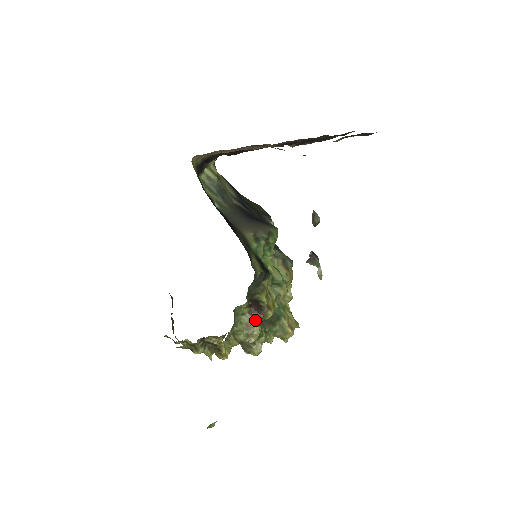
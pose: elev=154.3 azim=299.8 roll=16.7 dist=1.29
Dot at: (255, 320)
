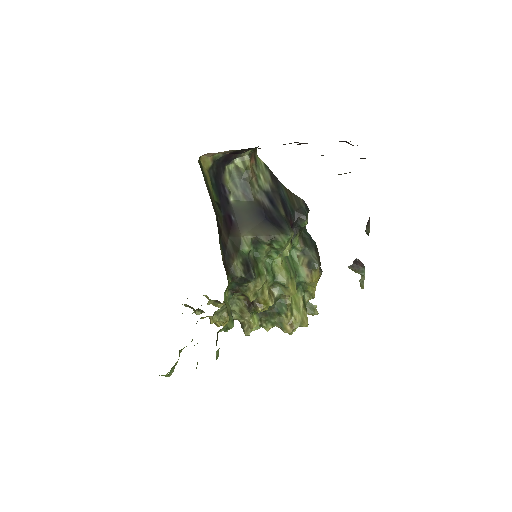
Dot at: (248, 308)
